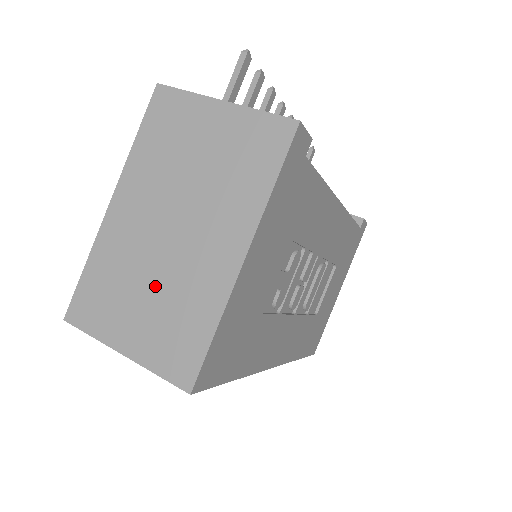
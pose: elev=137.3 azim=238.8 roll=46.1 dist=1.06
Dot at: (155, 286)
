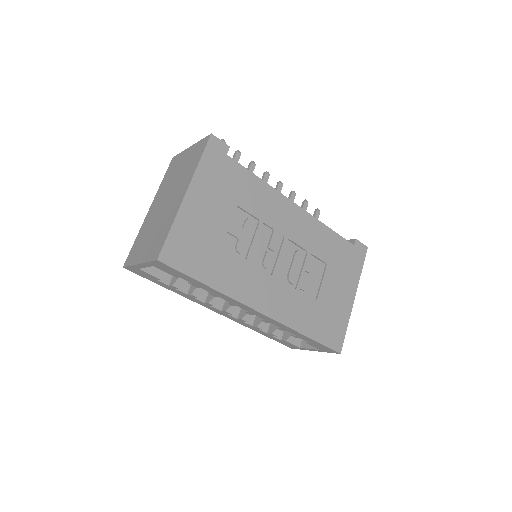
Dot at: (155, 228)
